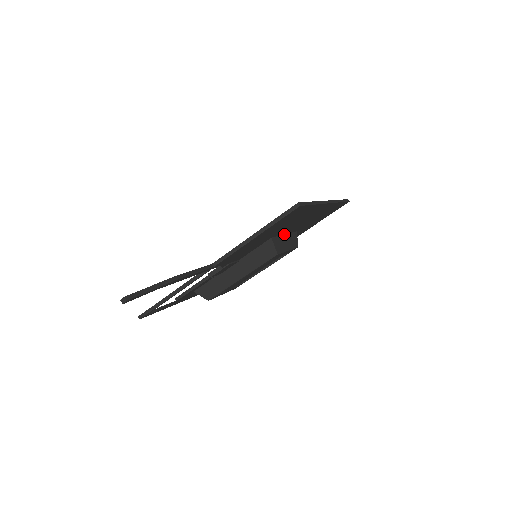
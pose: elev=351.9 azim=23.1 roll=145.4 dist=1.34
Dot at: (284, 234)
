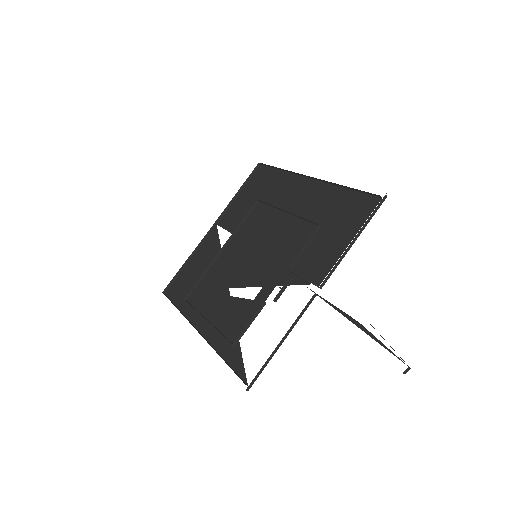
Dot at: (280, 222)
